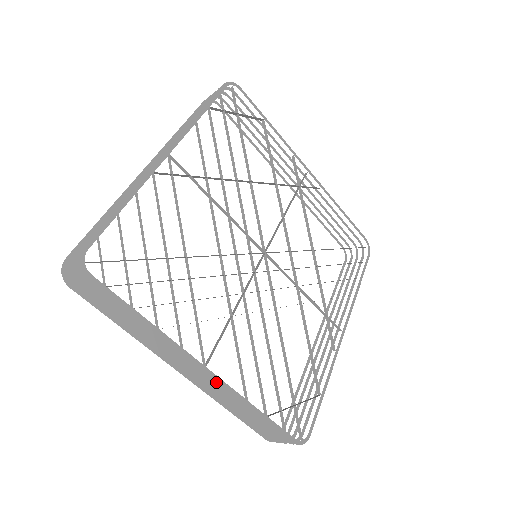
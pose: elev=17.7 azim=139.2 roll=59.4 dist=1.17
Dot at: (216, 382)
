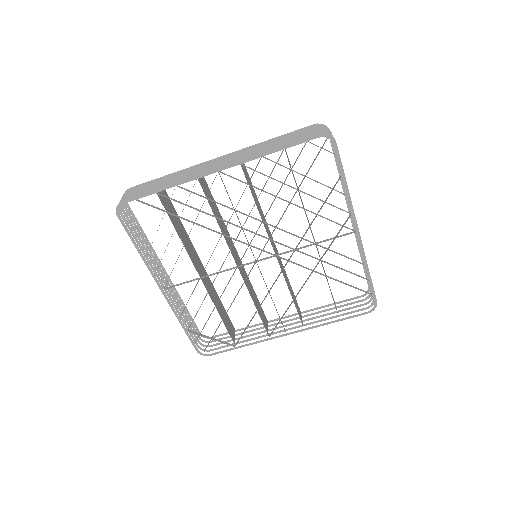
Dot at: occluded
